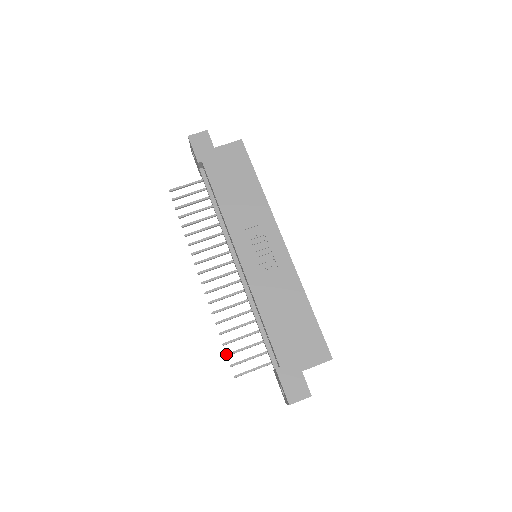
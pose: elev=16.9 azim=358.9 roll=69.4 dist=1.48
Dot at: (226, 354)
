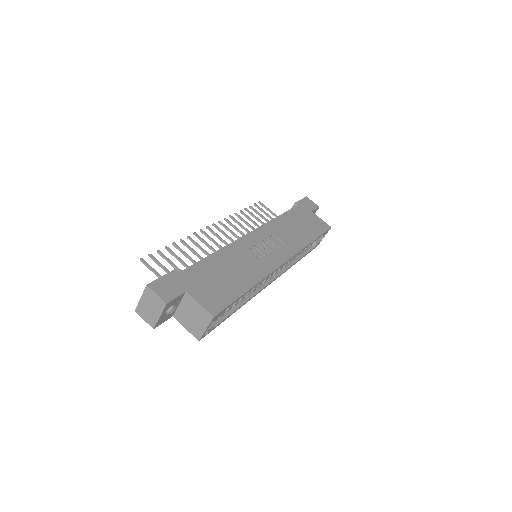
Dot at: occluded
